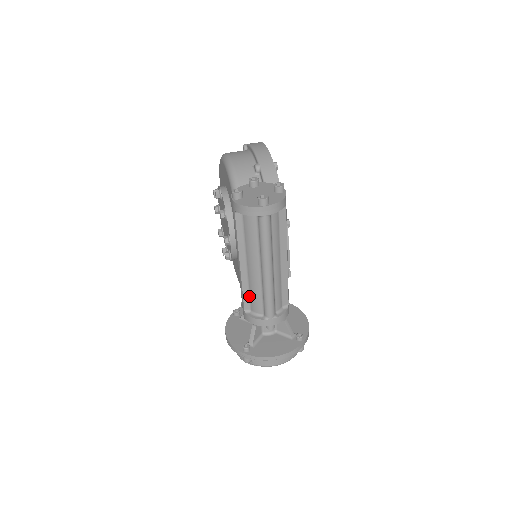
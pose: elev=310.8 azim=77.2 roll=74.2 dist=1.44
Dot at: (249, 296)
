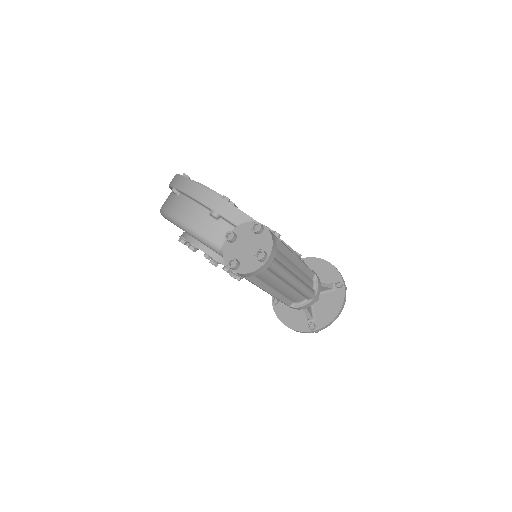
Dot at: (287, 298)
